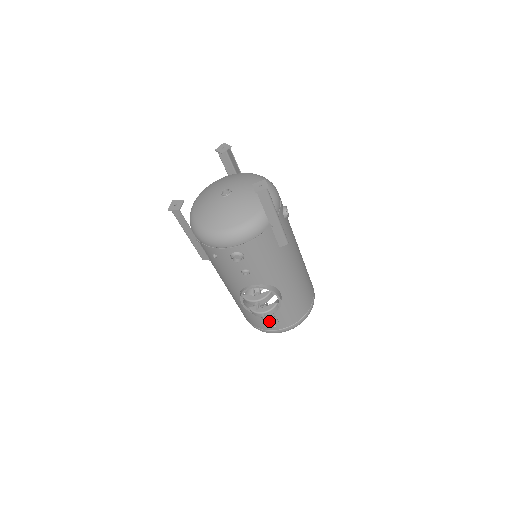
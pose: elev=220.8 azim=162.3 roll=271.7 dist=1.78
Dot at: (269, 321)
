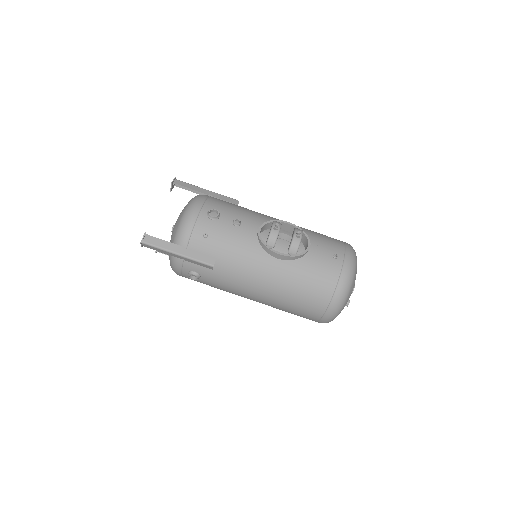
Dot at: (323, 255)
